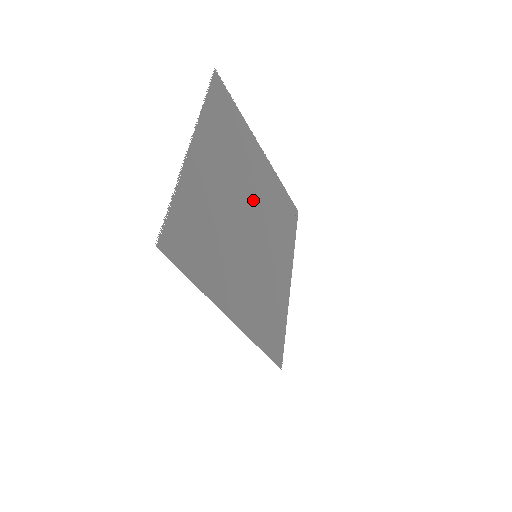
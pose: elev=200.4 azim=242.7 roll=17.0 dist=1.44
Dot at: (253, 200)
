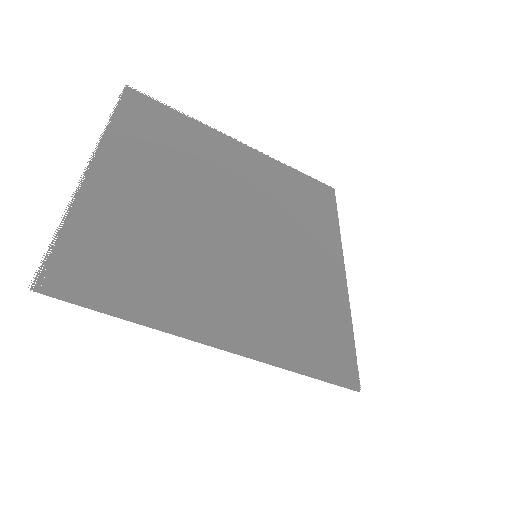
Dot at: (233, 195)
